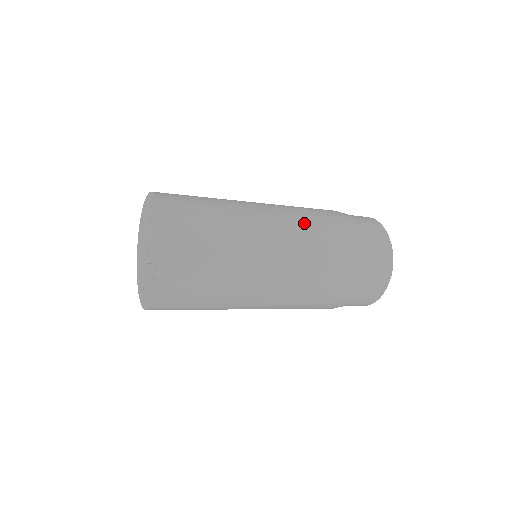
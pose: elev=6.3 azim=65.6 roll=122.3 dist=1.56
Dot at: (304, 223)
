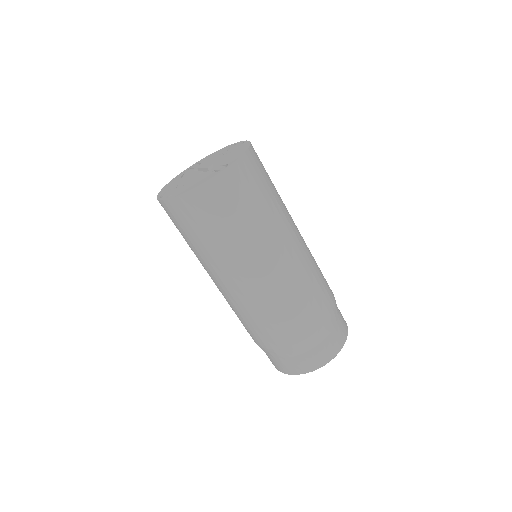
Dot at: occluded
